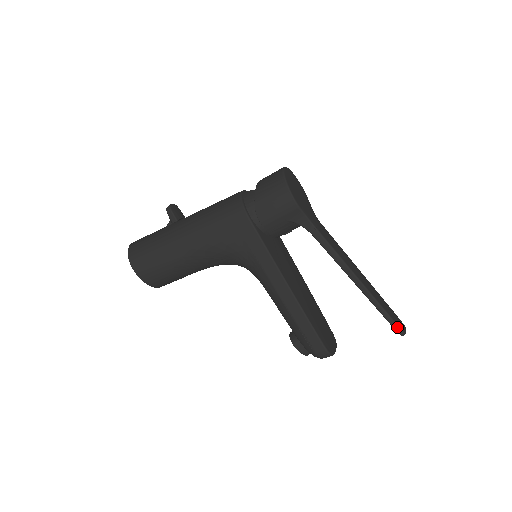
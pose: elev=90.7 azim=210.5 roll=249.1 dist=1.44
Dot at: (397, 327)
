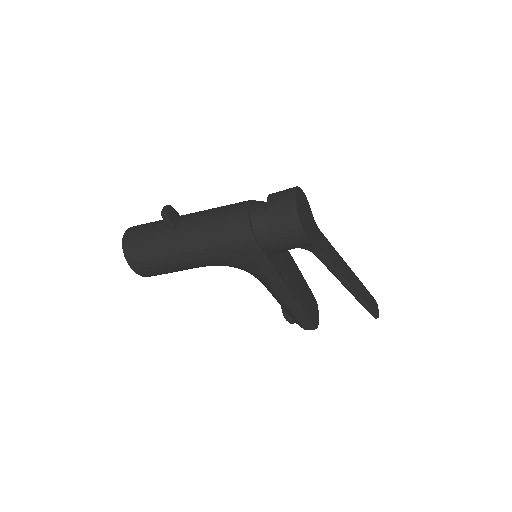
Dot at: (374, 315)
